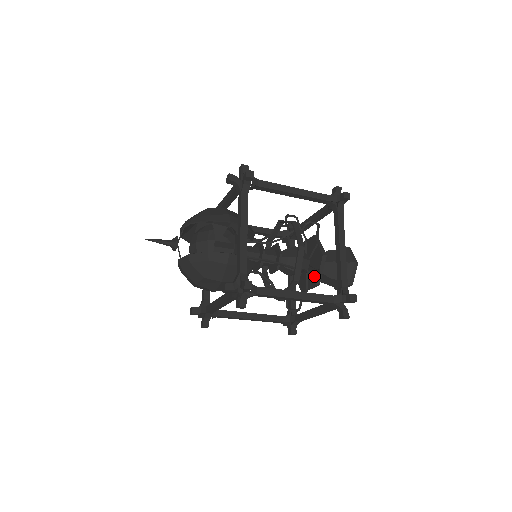
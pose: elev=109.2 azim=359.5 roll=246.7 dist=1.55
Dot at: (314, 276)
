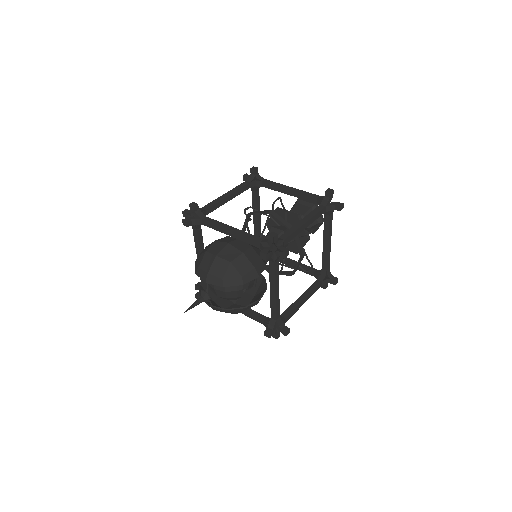
Dot at: (296, 248)
